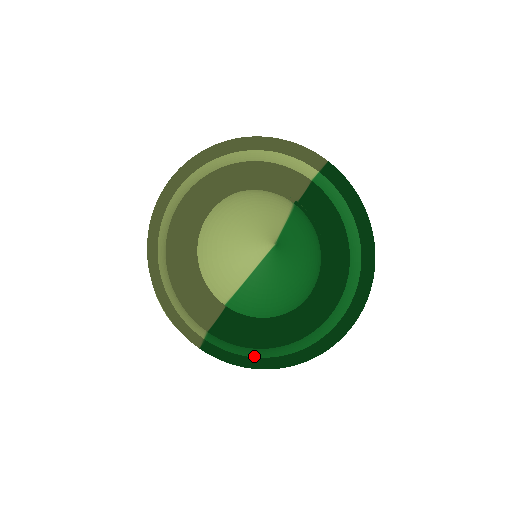
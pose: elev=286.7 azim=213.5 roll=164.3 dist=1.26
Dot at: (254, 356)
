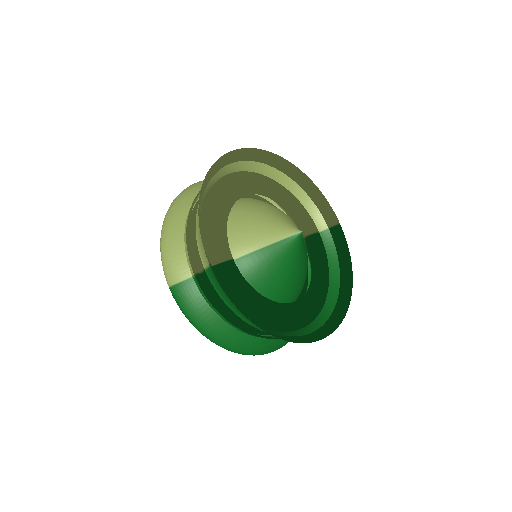
Dot at: occluded
